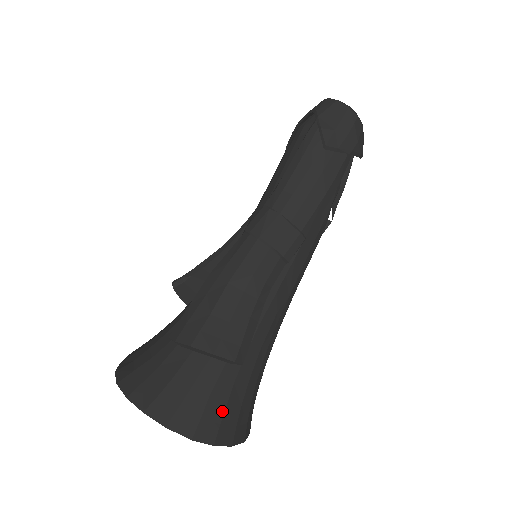
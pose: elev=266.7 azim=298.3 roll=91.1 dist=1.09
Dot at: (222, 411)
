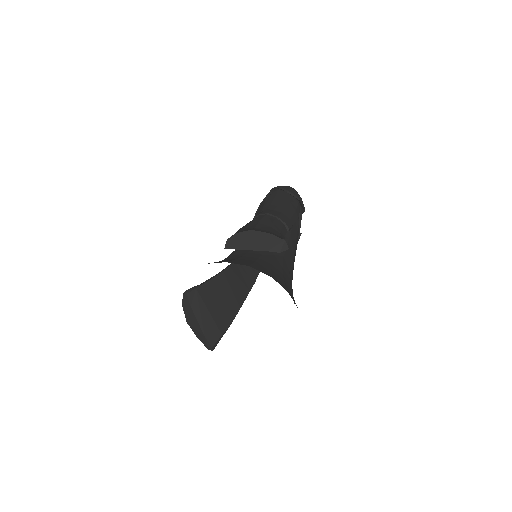
Dot at: (283, 281)
